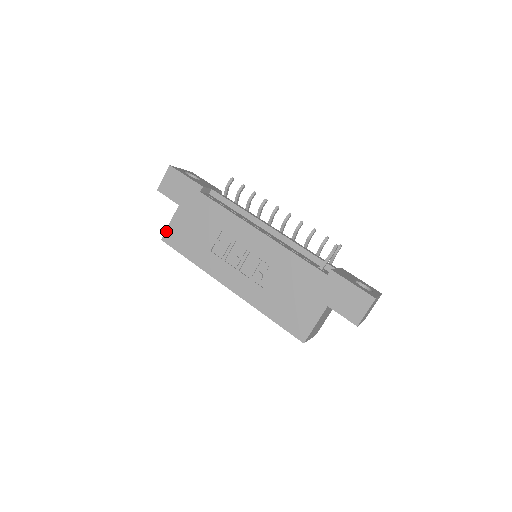
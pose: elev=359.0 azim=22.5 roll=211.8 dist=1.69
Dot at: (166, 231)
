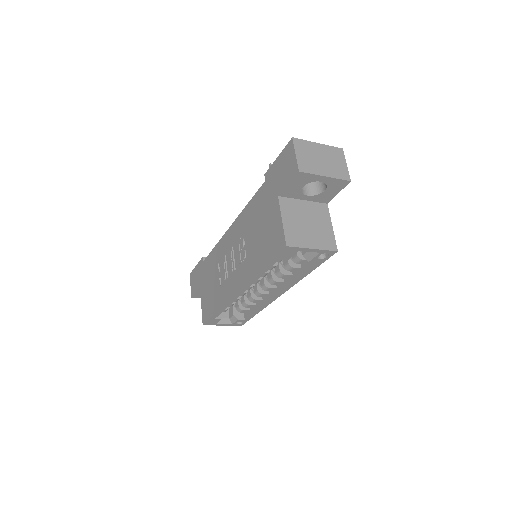
Dot at: (202, 315)
